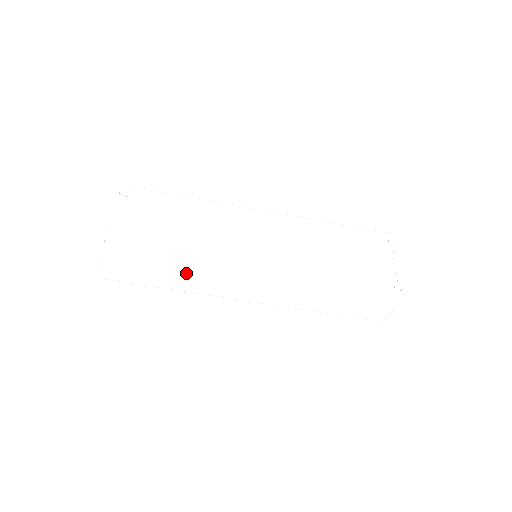
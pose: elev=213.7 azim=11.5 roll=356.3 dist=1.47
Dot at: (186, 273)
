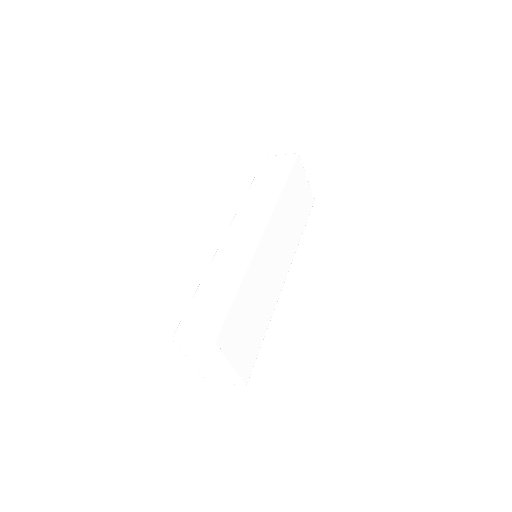
Dot at: occluded
